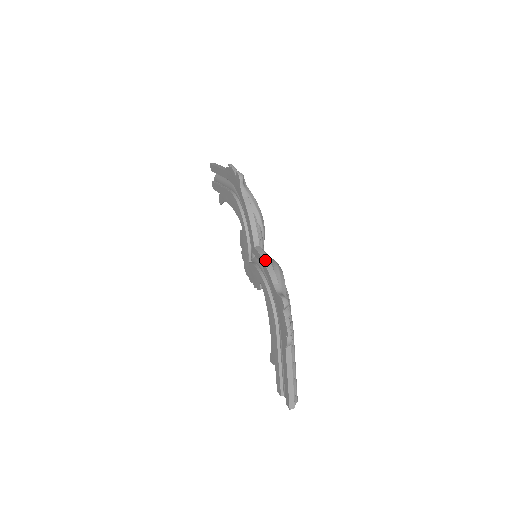
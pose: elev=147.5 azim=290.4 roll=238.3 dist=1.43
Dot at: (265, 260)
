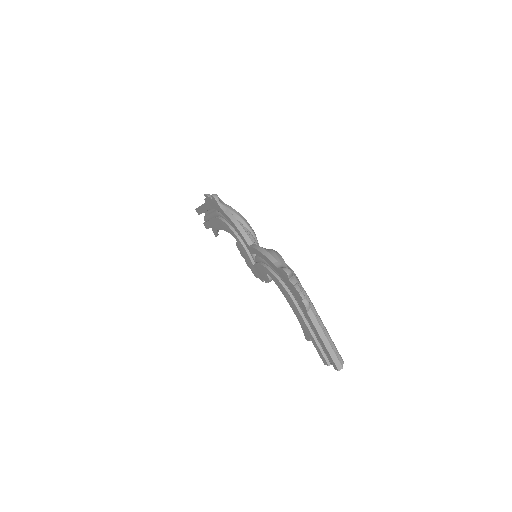
Dot at: (260, 250)
